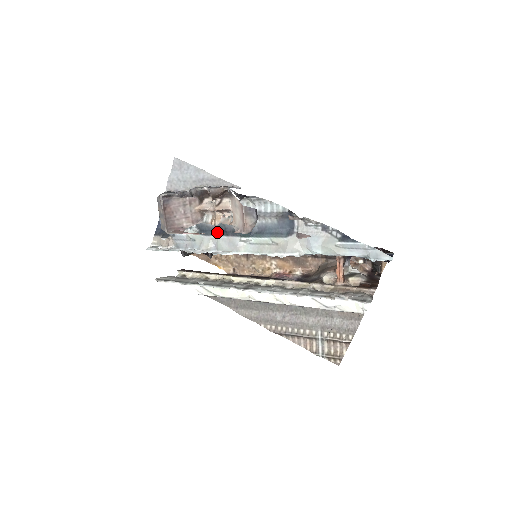
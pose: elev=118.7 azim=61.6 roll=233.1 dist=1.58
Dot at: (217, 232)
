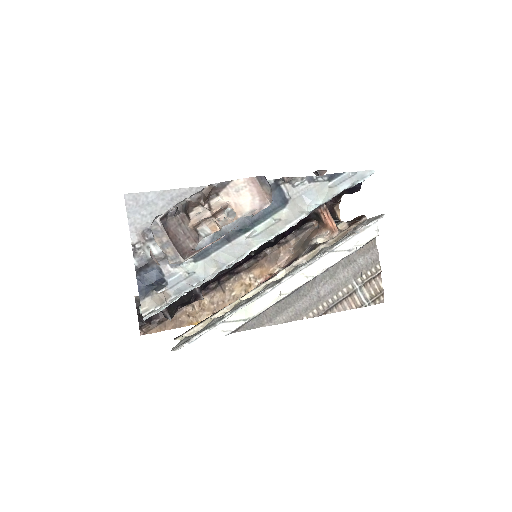
Dot at: (215, 247)
